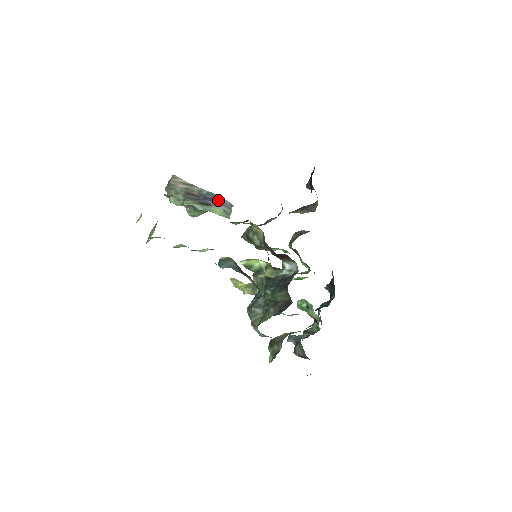
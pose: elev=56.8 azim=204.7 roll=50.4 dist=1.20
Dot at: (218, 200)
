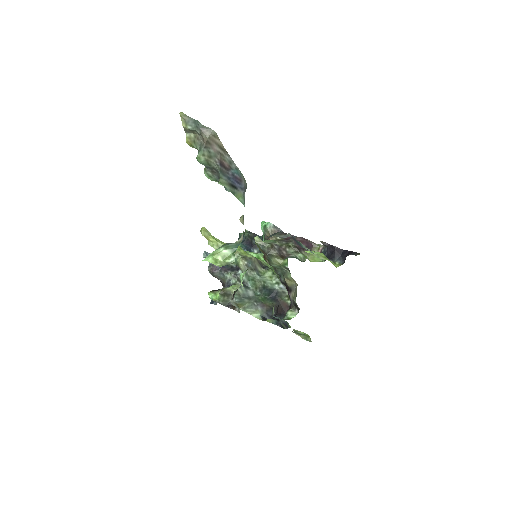
Dot at: (243, 184)
